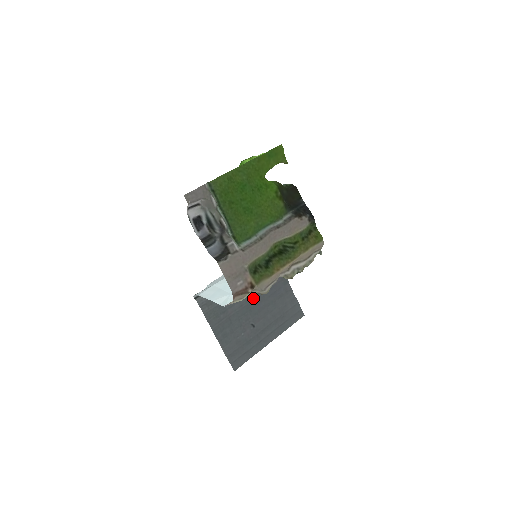
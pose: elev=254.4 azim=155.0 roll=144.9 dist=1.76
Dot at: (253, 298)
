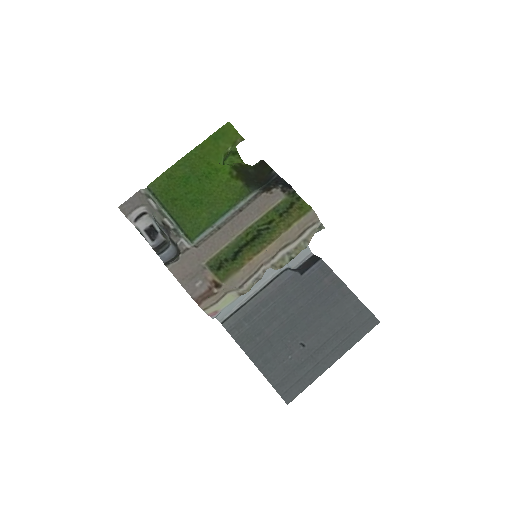
Dot at: (296, 311)
